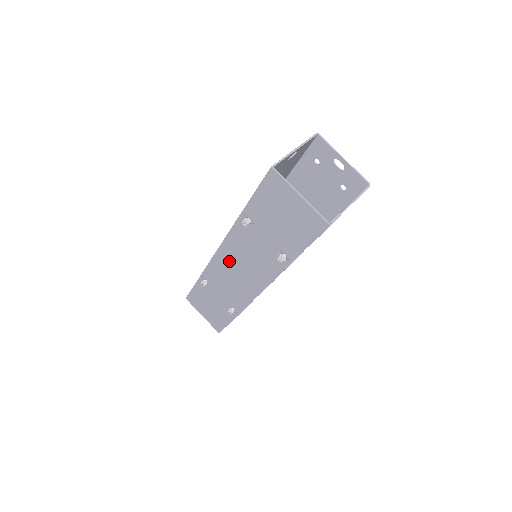
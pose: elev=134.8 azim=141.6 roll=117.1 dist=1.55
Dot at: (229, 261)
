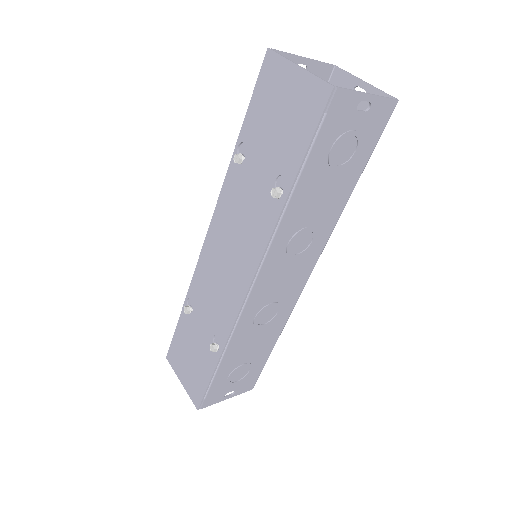
Dot at: (217, 247)
